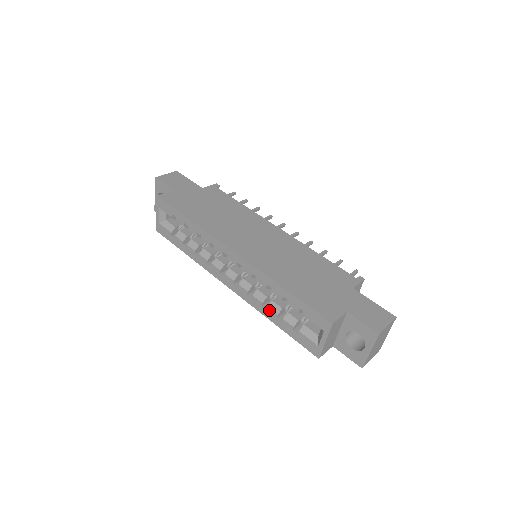
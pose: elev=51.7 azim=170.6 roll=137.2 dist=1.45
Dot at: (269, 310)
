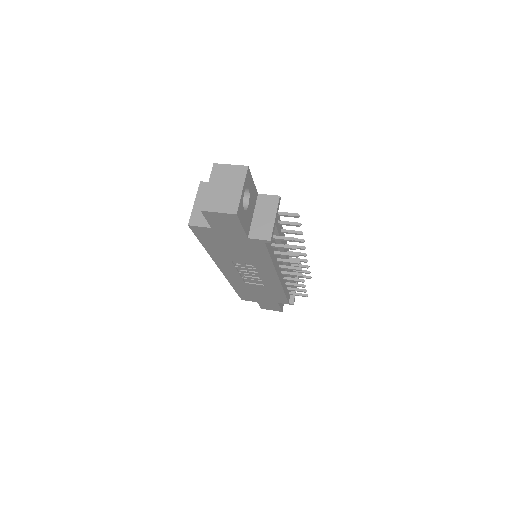
Dot at: occluded
